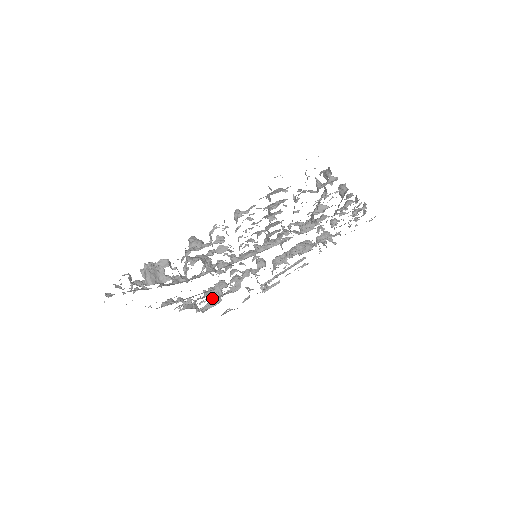
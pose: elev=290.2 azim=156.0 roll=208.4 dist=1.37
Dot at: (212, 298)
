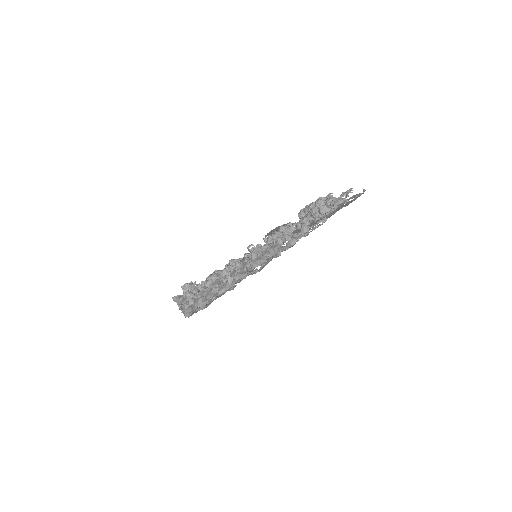
Dot at: occluded
